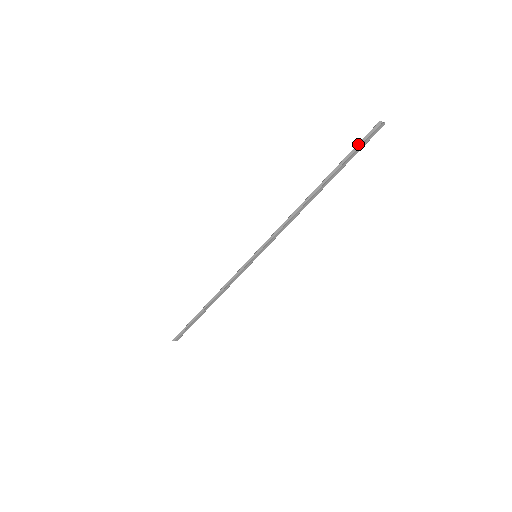
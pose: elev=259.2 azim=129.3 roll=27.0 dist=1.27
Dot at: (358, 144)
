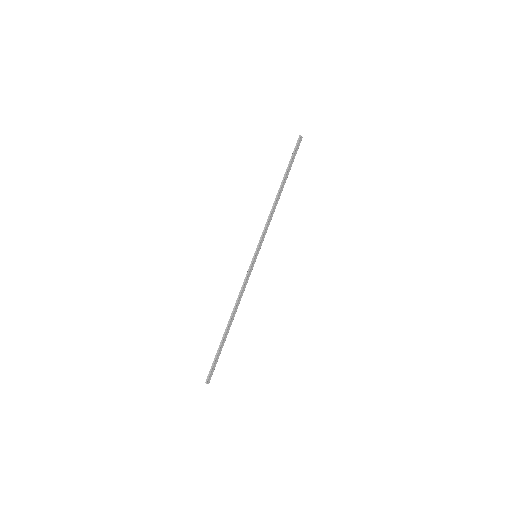
Dot at: (293, 151)
